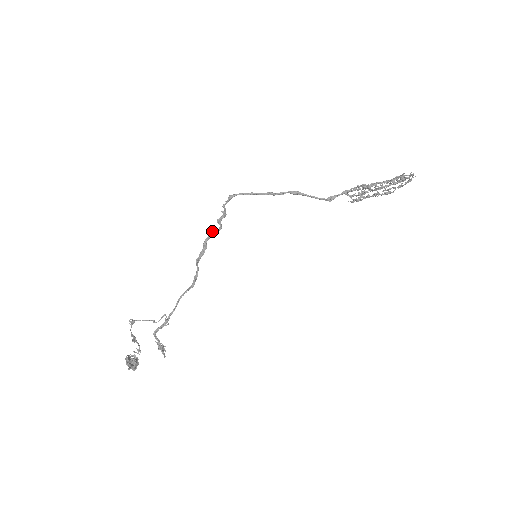
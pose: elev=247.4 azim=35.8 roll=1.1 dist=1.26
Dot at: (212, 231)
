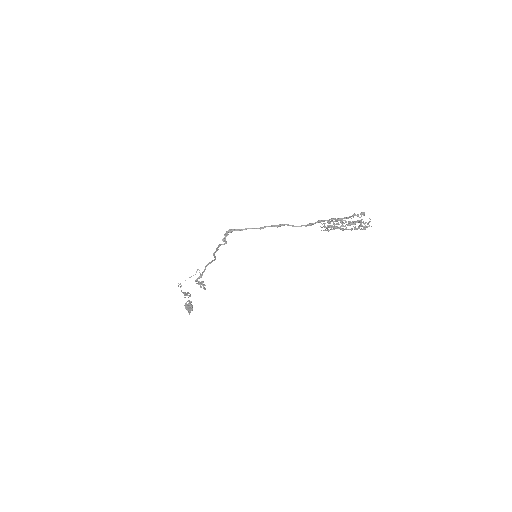
Dot at: (220, 245)
